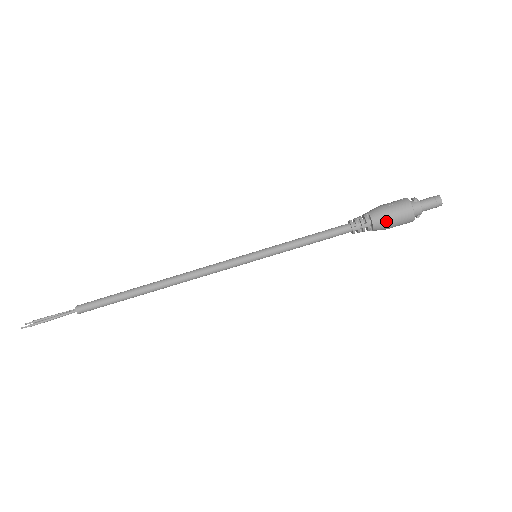
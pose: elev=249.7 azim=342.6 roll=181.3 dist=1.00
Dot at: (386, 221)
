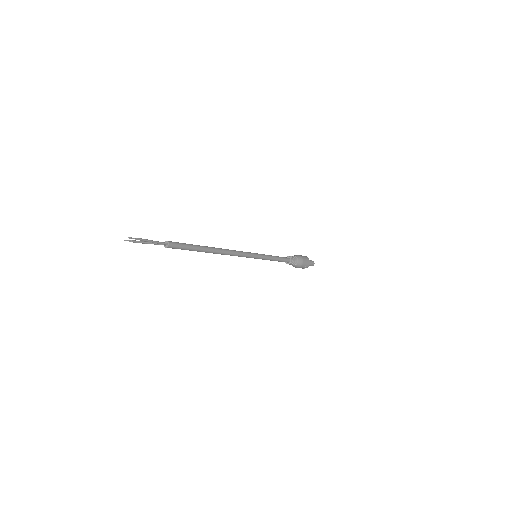
Dot at: (302, 259)
